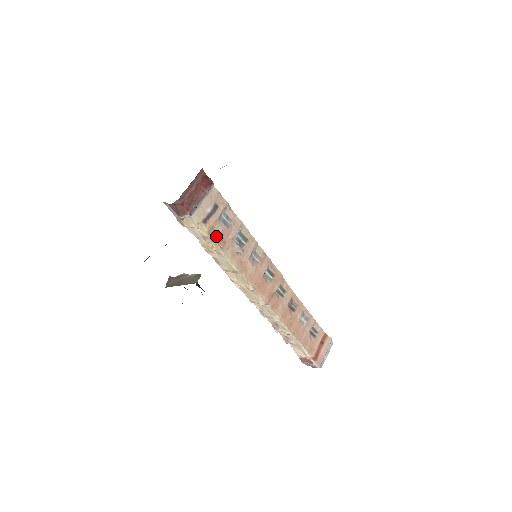
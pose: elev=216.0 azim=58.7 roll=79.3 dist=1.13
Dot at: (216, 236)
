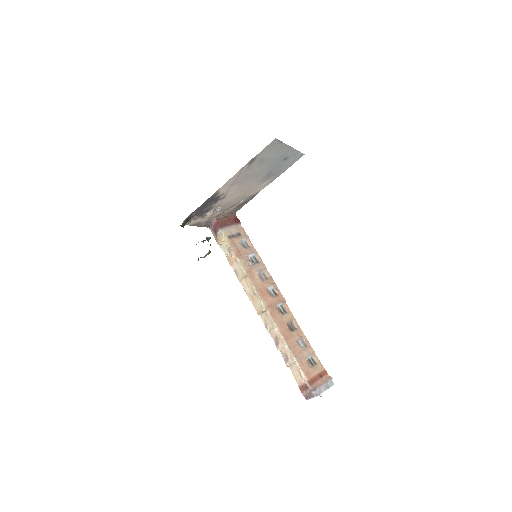
Dot at: (235, 248)
